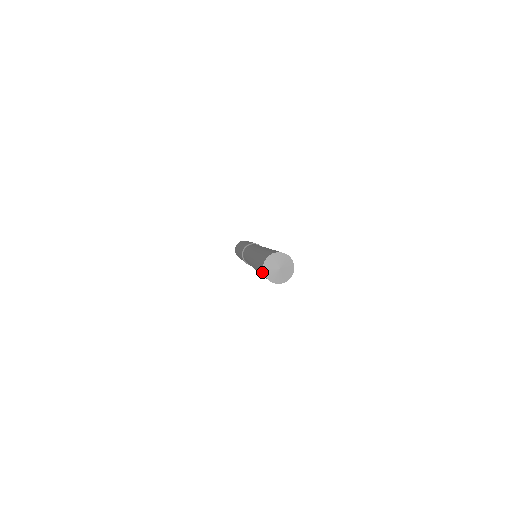
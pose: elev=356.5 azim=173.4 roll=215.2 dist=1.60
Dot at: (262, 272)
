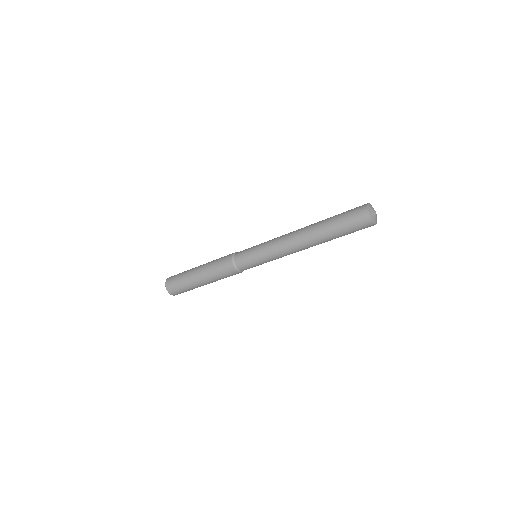
Dot at: (360, 207)
